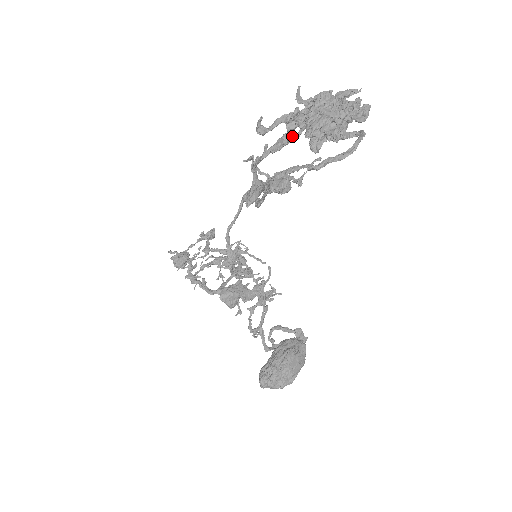
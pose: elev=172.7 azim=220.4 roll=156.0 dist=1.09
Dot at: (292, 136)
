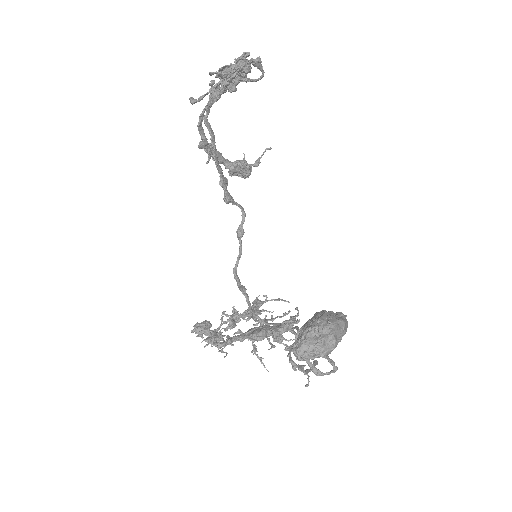
Dot at: (214, 92)
